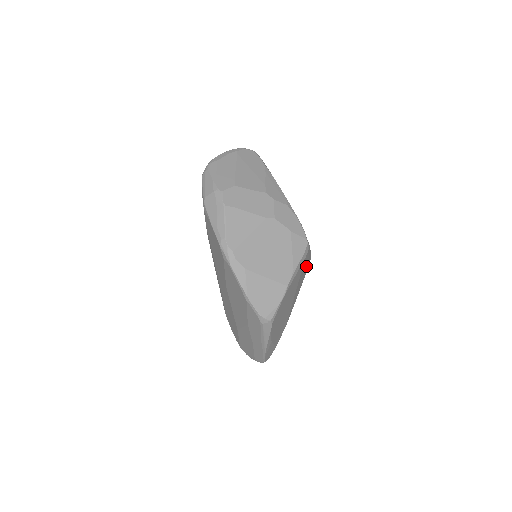
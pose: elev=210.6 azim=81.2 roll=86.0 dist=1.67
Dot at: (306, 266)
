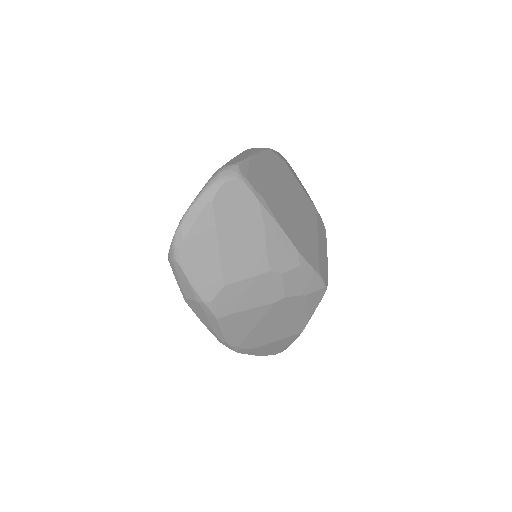
Dot at: occluded
